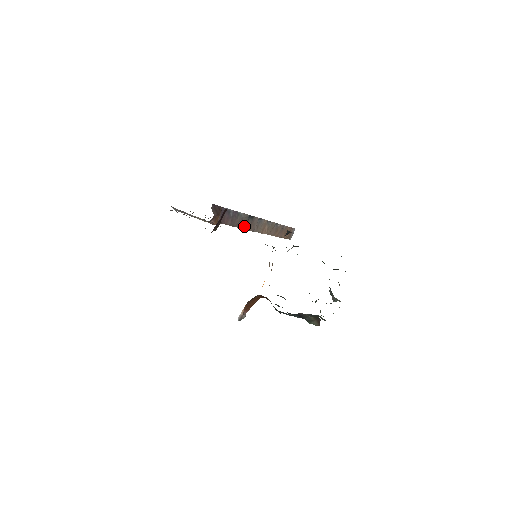
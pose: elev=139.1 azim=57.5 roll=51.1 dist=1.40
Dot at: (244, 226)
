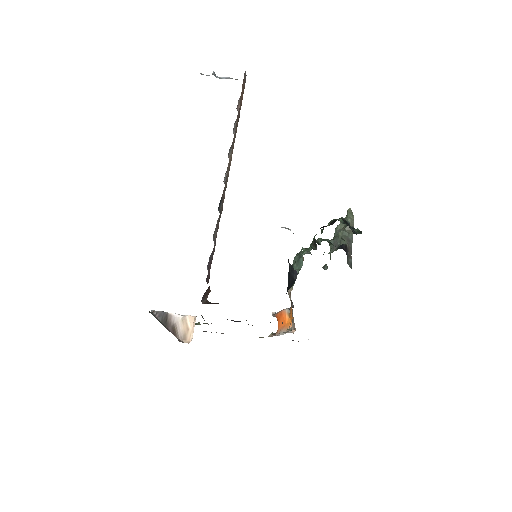
Dot at: (219, 219)
